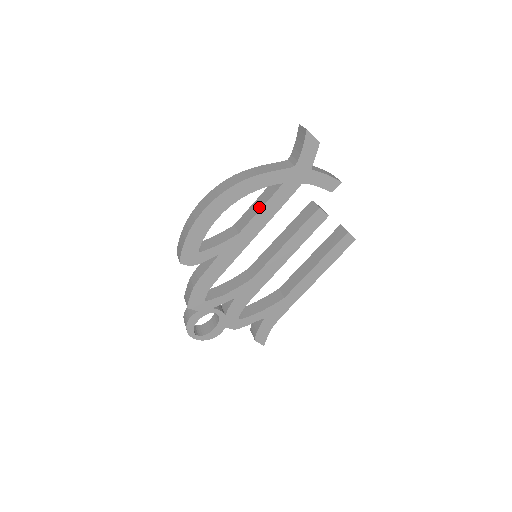
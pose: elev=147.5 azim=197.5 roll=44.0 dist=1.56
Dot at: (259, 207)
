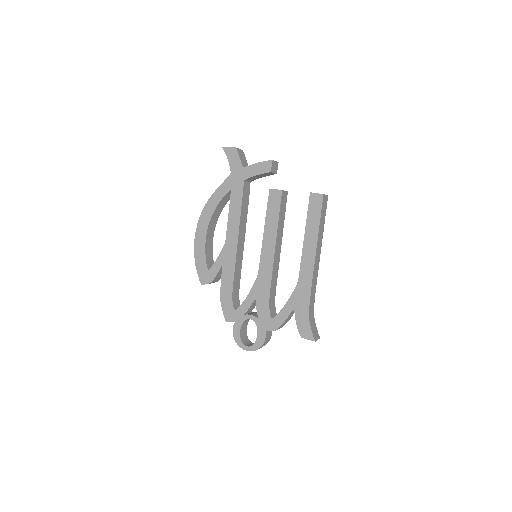
Dot at: (229, 216)
